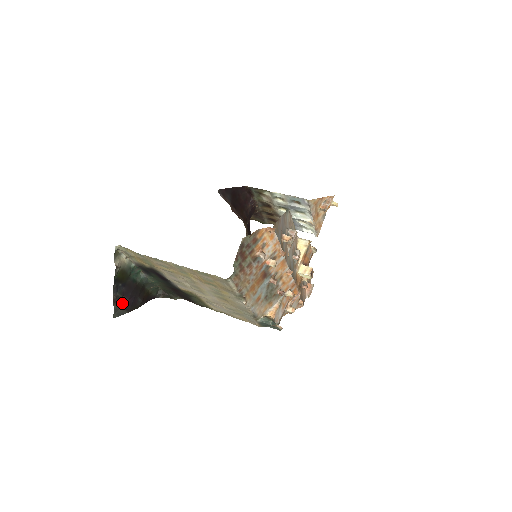
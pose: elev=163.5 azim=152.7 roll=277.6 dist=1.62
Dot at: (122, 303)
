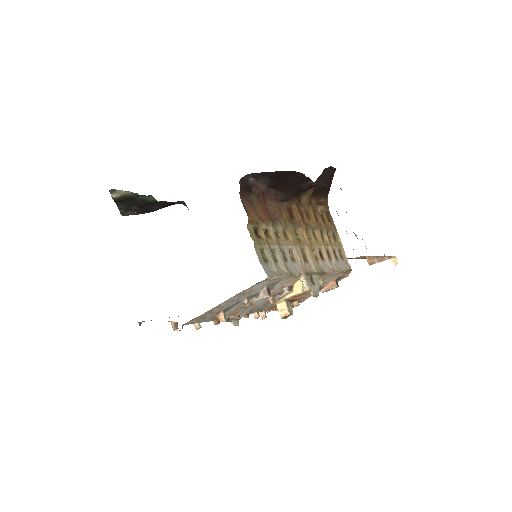
Dot at: (132, 208)
